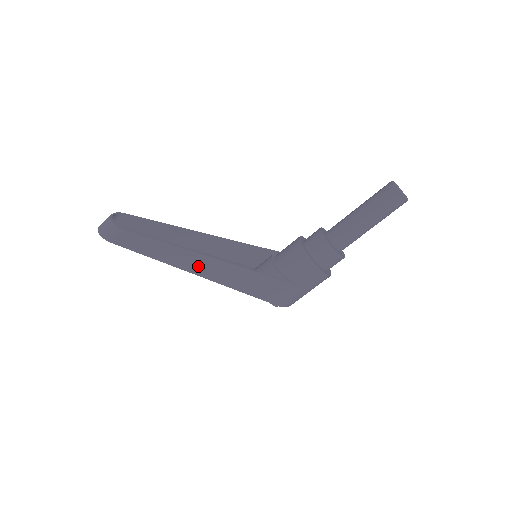
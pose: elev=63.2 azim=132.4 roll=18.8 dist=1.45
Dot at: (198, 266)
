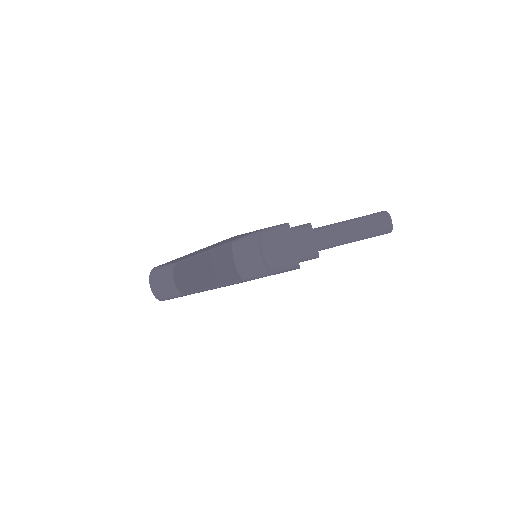
Dot at: occluded
